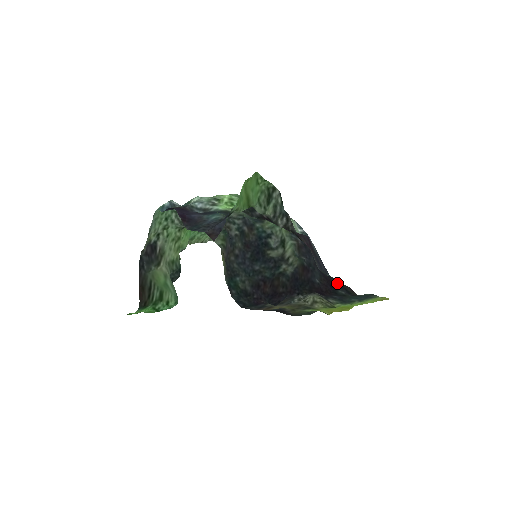
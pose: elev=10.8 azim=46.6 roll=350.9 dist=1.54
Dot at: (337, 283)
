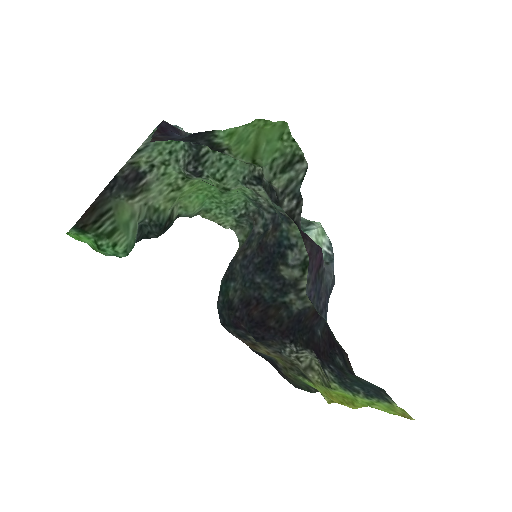
Dot at: (334, 339)
